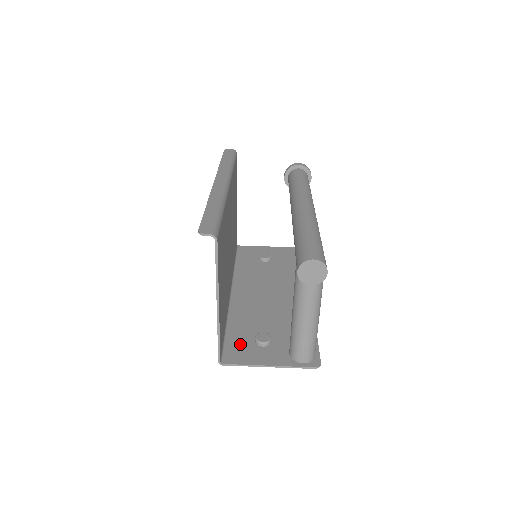
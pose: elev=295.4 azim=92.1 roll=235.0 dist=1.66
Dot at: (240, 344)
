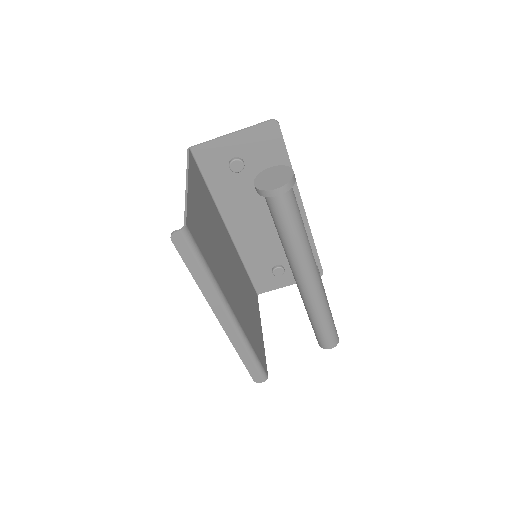
Dot at: (263, 278)
